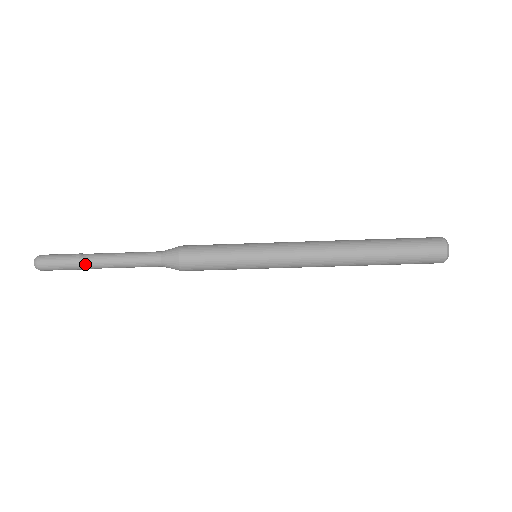
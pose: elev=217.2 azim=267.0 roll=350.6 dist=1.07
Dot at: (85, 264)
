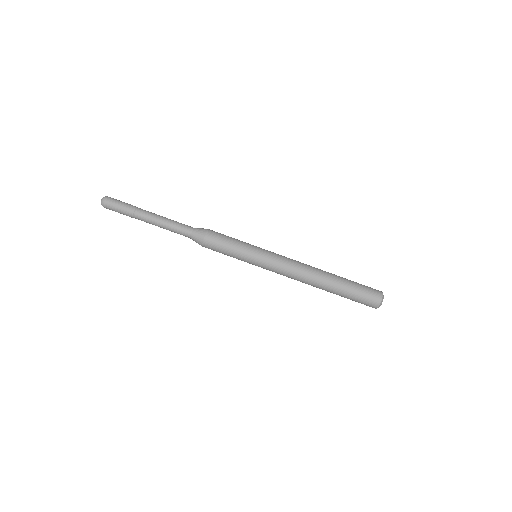
Dot at: (138, 215)
